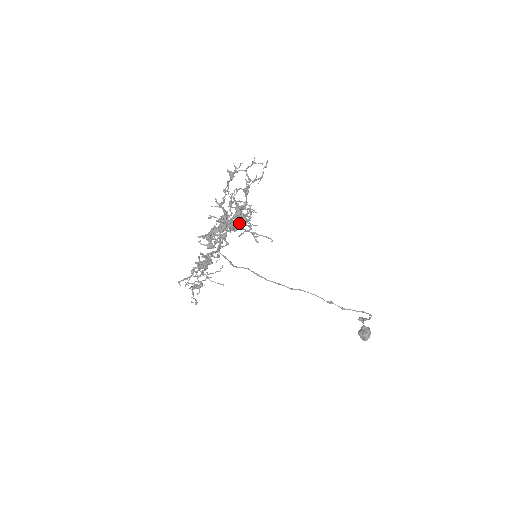
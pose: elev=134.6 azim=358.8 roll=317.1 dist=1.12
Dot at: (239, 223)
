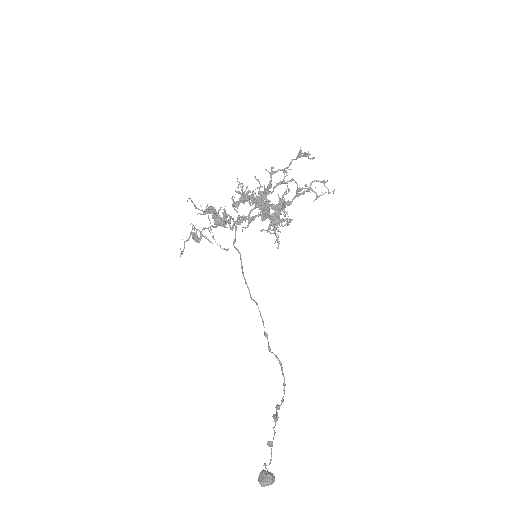
Dot at: (271, 217)
